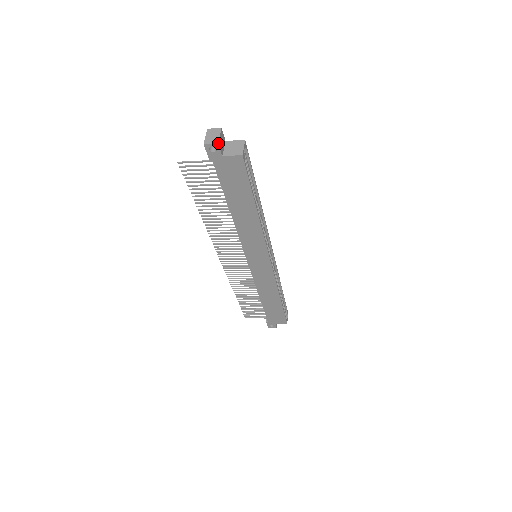
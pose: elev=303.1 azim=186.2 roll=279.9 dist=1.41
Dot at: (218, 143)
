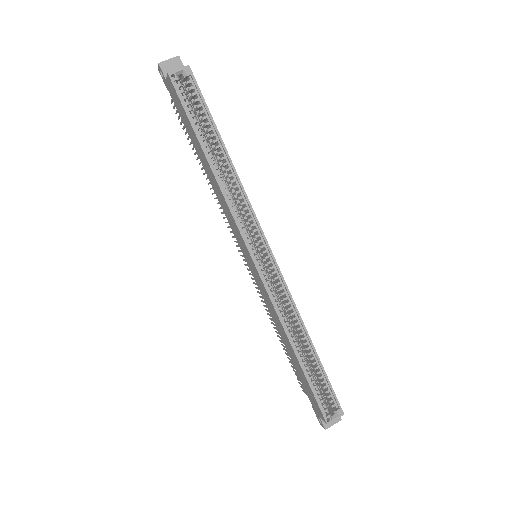
Dot at: (159, 63)
